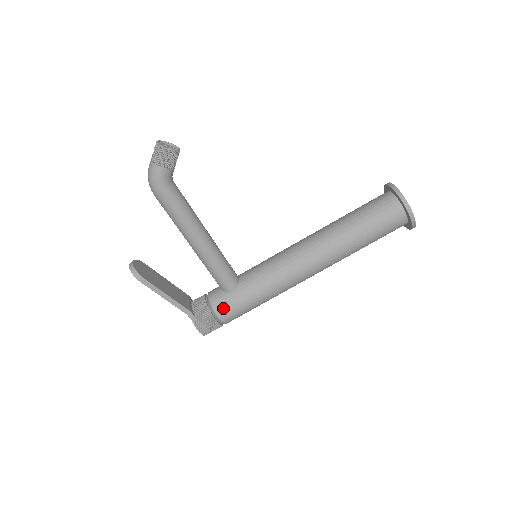
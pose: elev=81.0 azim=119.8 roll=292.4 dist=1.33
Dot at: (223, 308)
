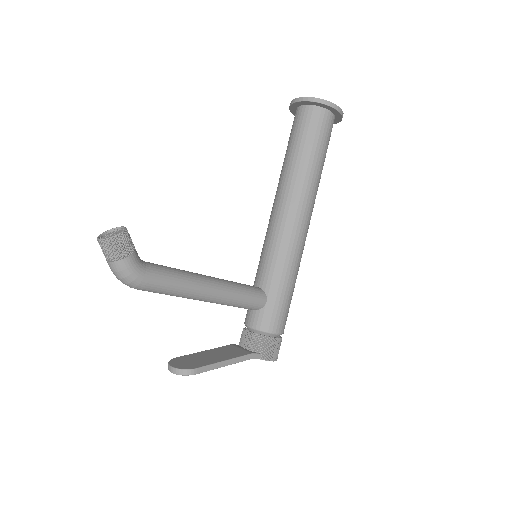
Dot at: (273, 323)
